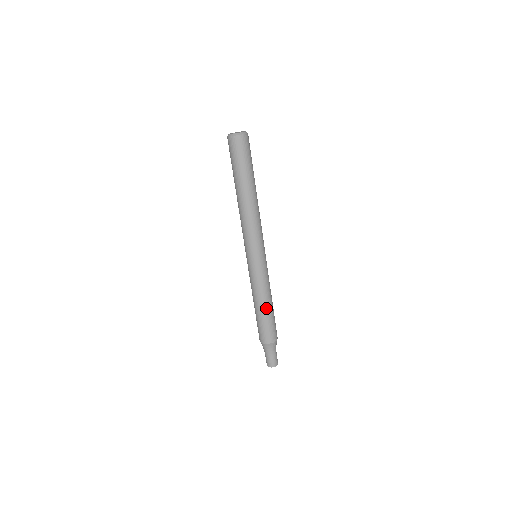
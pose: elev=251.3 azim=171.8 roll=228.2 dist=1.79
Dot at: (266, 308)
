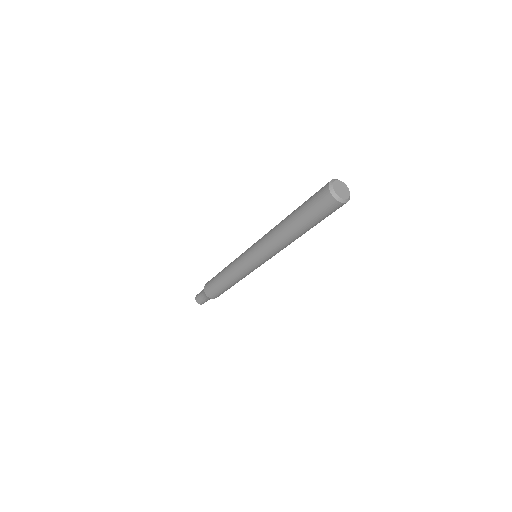
Dot at: (230, 285)
